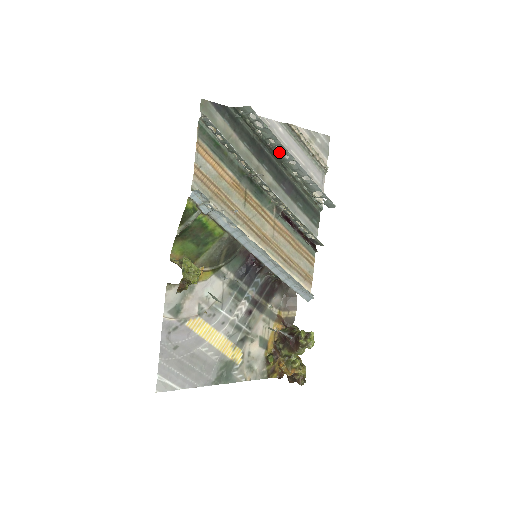
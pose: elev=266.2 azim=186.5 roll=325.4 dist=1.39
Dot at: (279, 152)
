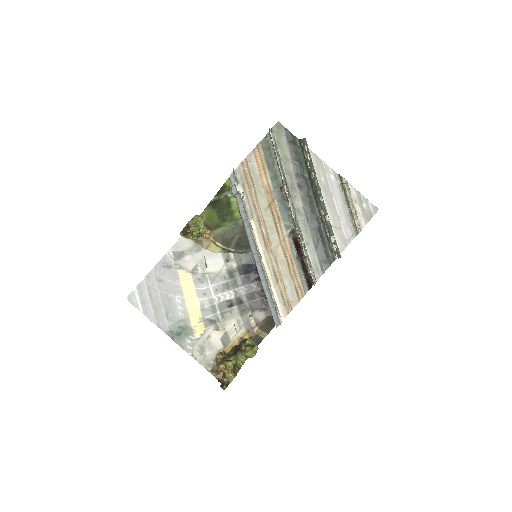
Dot at: (316, 187)
